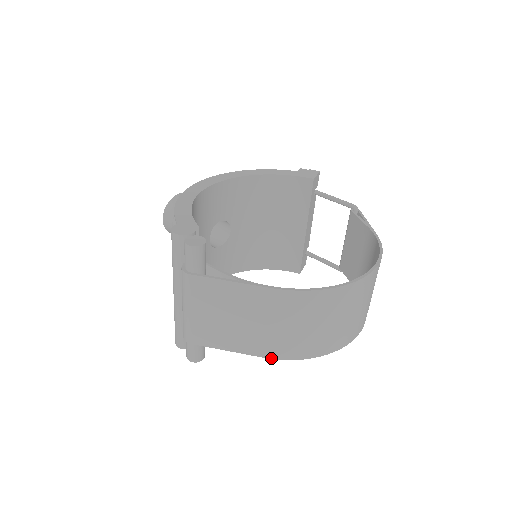
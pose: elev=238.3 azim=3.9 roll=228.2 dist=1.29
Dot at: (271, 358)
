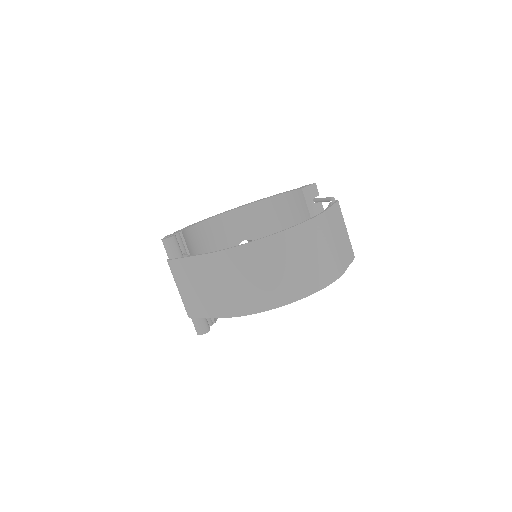
Dot at: (229, 317)
